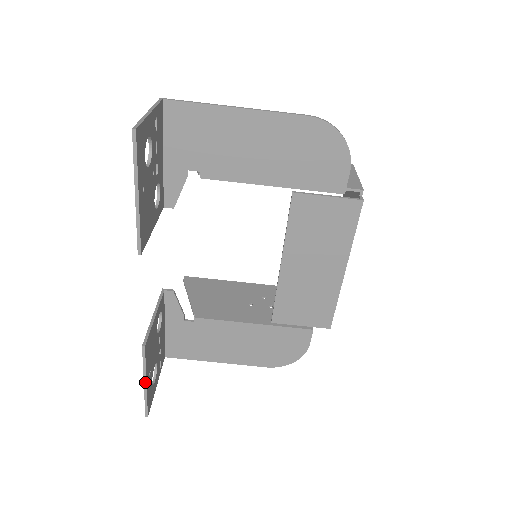
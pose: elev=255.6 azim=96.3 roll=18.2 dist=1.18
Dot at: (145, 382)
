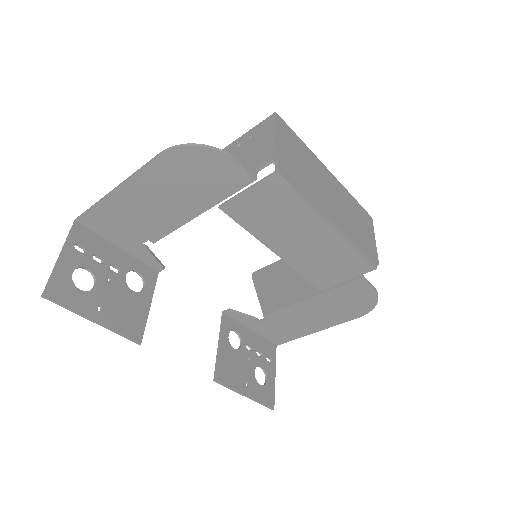
Dot at: (244, 395)
